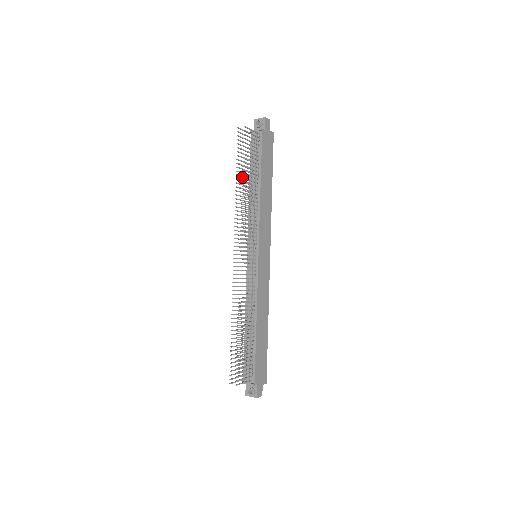
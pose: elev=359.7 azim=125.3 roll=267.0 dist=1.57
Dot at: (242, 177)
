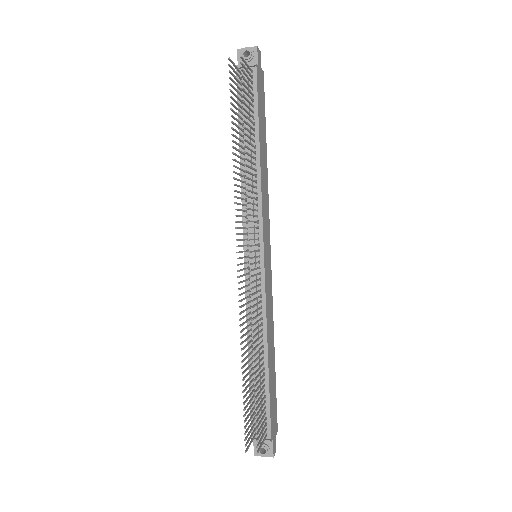
Dot at: (236, 138)
